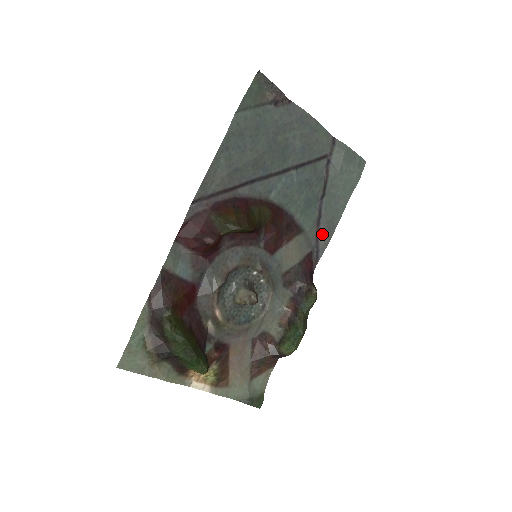
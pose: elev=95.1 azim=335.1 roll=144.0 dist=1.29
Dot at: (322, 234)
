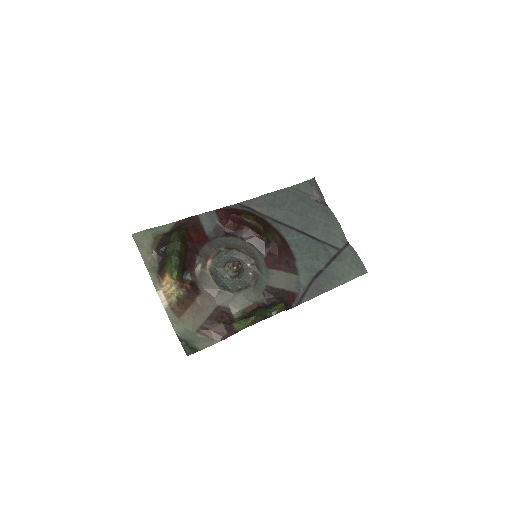
Dot at: (311, 289)
